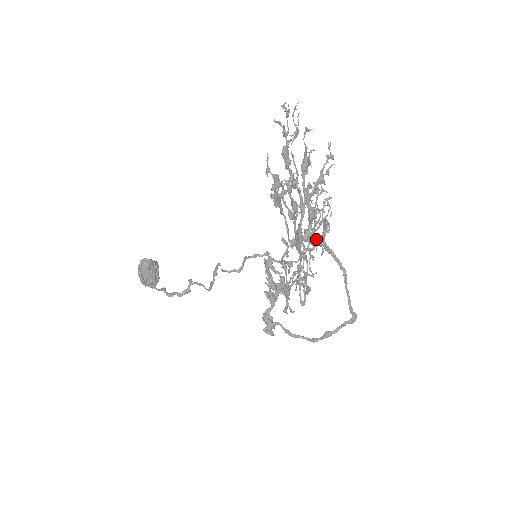
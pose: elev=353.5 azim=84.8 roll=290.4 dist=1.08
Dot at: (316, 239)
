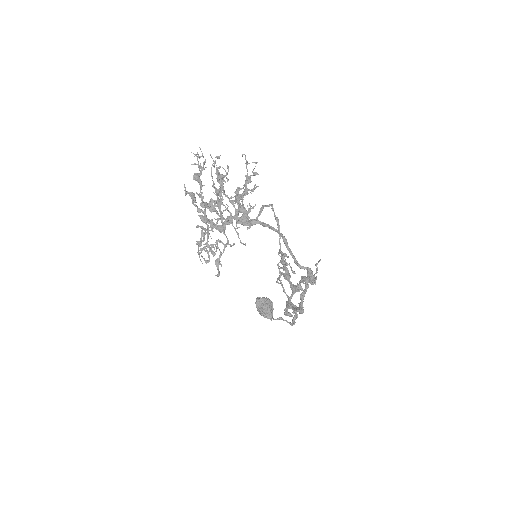
Dot at: (249, 221)
